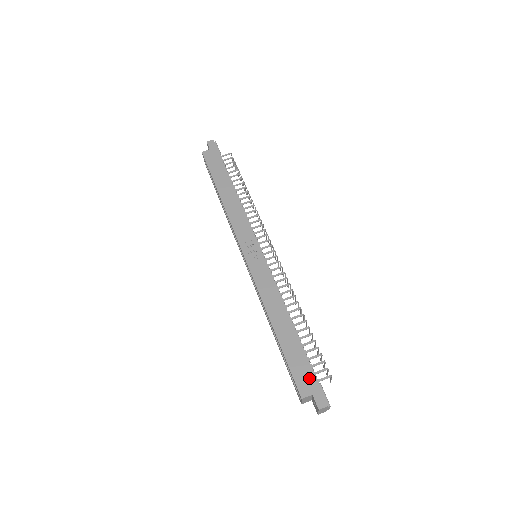
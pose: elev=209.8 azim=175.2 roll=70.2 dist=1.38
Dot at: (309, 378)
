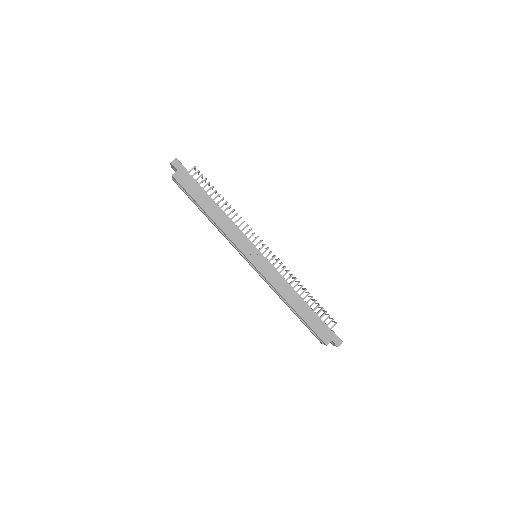
Dot at: (326, 331)
